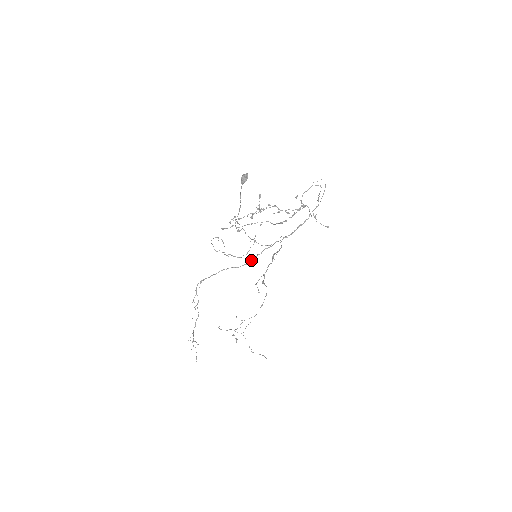
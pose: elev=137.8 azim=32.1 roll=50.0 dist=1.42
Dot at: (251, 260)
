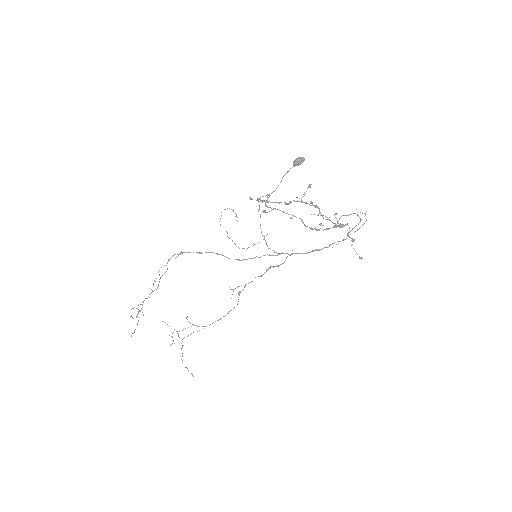
Dot at: occluded
